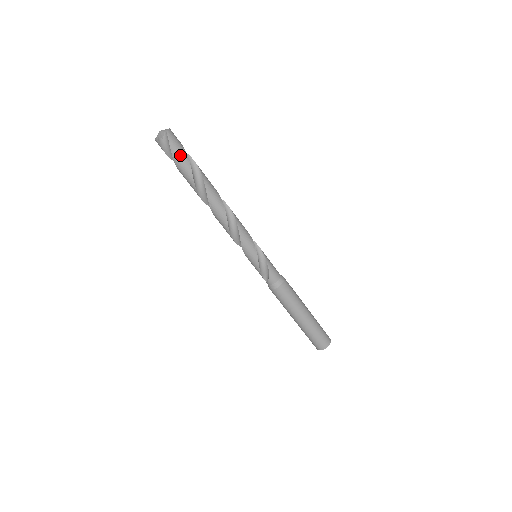
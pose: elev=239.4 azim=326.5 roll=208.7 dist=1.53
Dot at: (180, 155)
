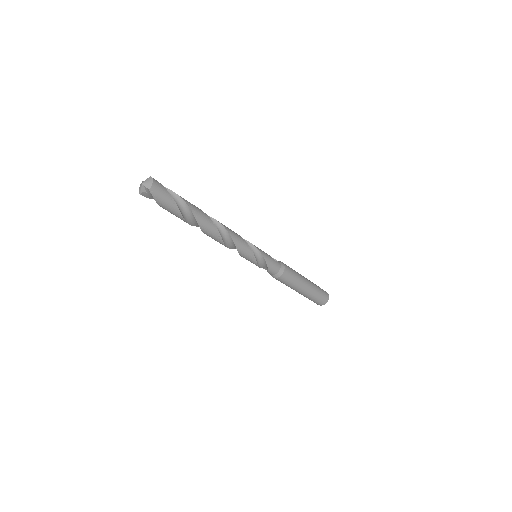
Dot at: (167, 205)
